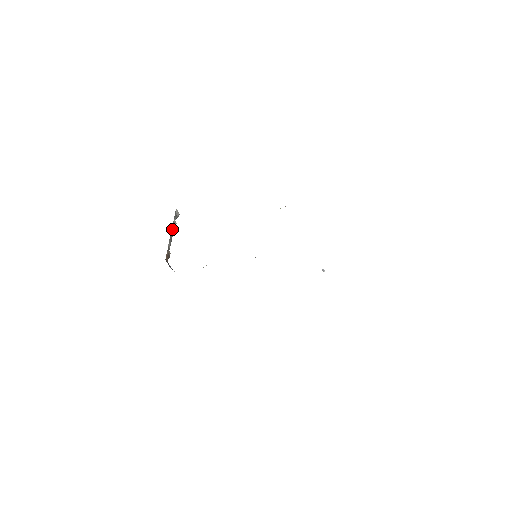
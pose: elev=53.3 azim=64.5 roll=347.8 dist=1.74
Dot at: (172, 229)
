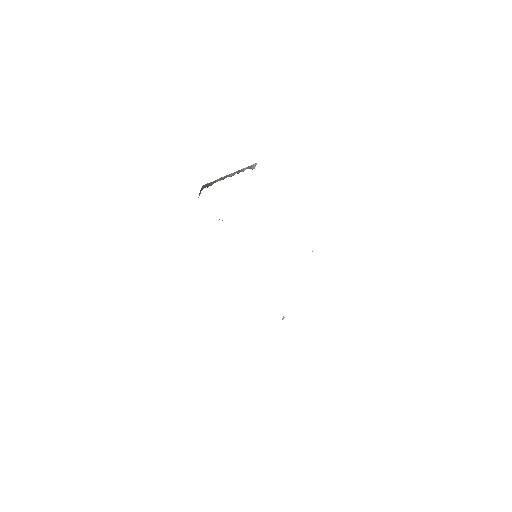
Dot at: (236, 172)
